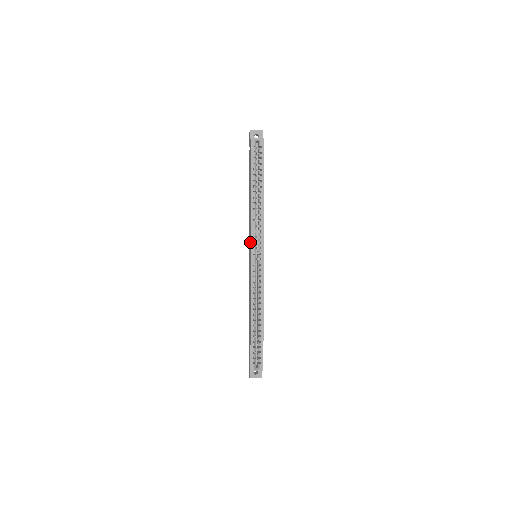
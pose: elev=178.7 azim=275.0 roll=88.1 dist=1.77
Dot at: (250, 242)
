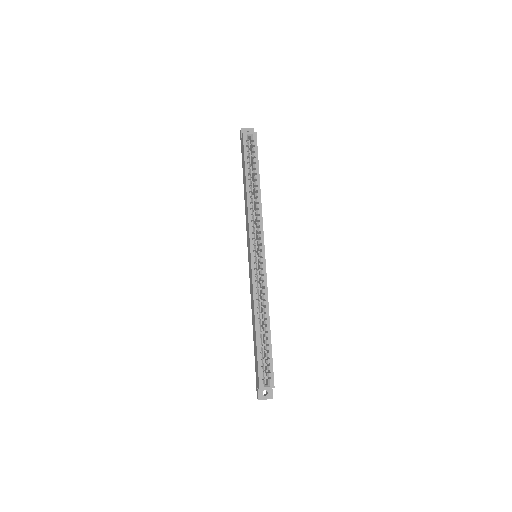
Dot at: (249, 239)
